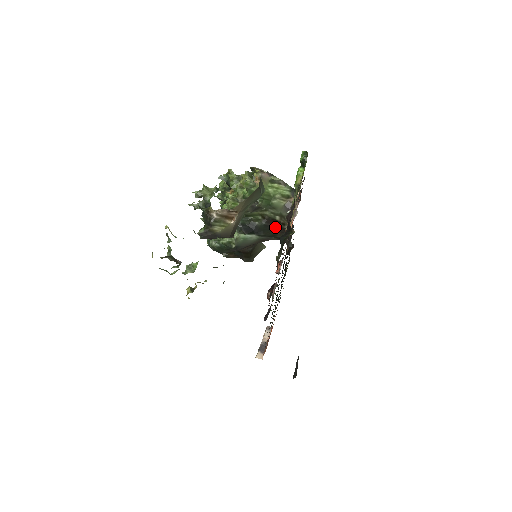
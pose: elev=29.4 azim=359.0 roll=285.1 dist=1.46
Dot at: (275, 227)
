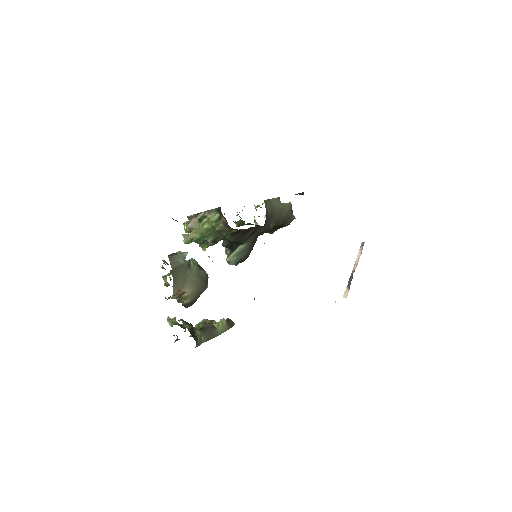
Dot at: (244, 232)
